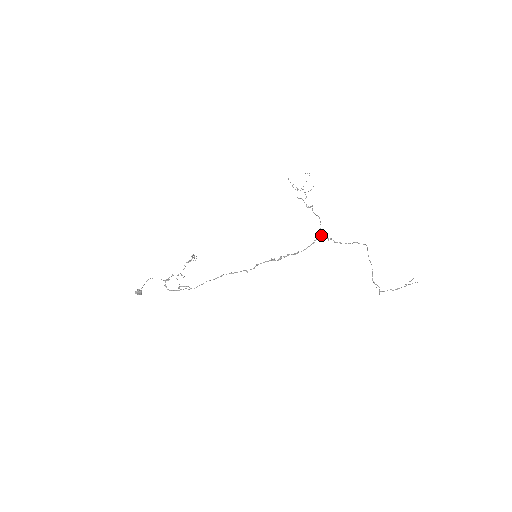
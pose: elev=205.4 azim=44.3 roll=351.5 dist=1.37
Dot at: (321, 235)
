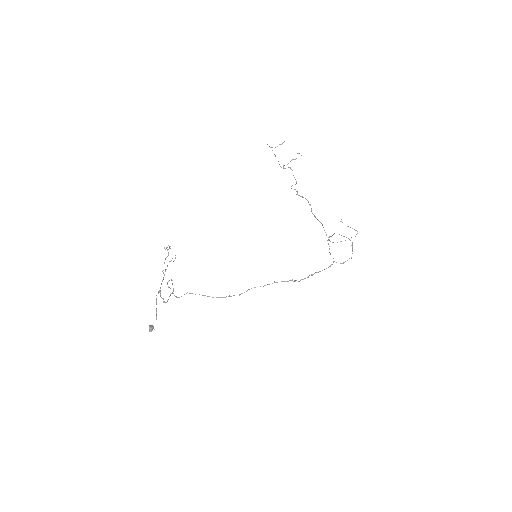
Dot at: occluded
